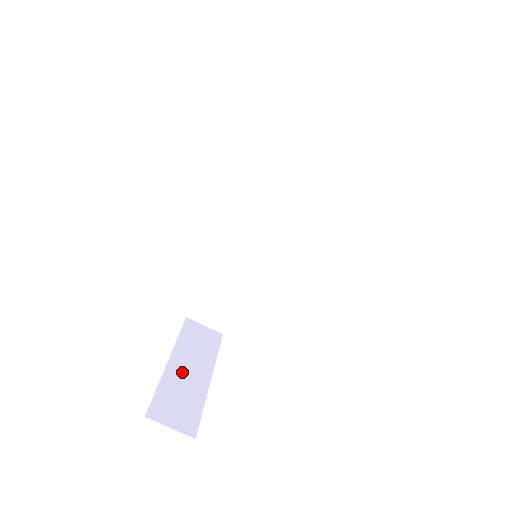
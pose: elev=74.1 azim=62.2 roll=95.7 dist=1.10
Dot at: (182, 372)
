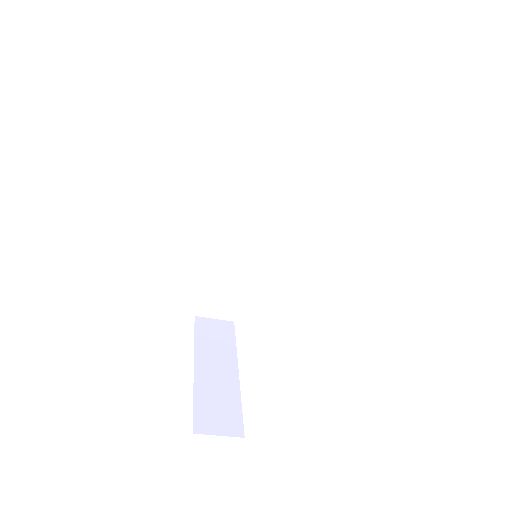
Dot at: (210, 375)
